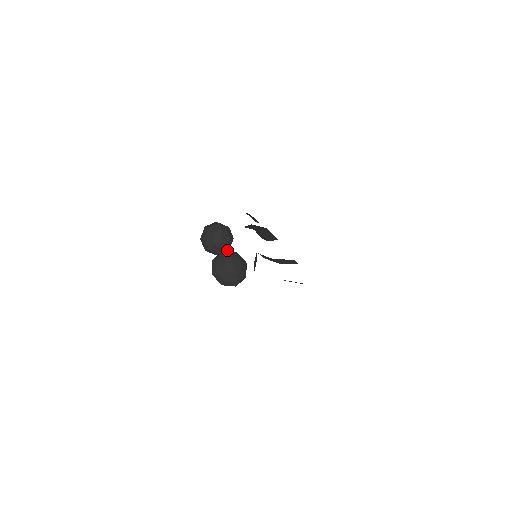
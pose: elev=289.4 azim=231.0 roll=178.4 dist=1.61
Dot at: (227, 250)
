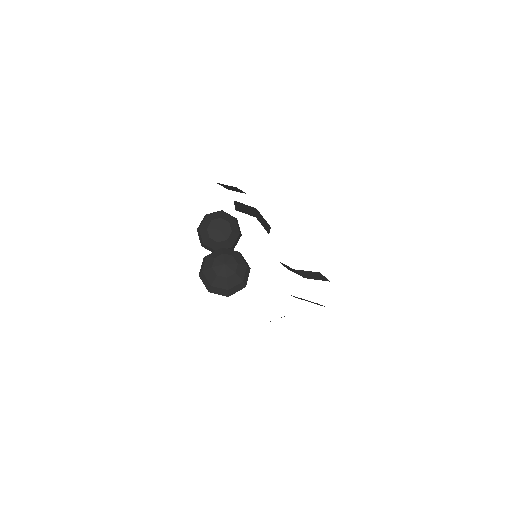
Dot at: (230, 248)
